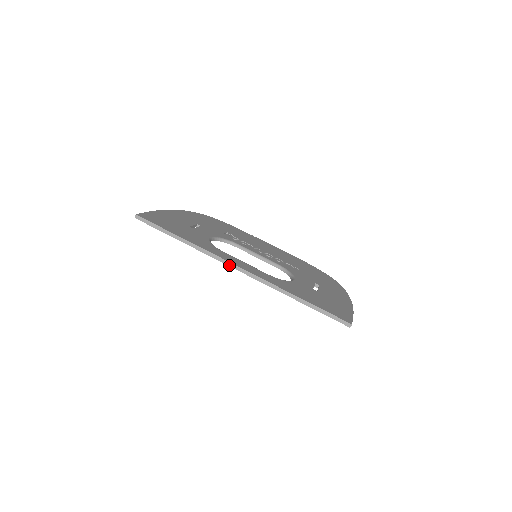
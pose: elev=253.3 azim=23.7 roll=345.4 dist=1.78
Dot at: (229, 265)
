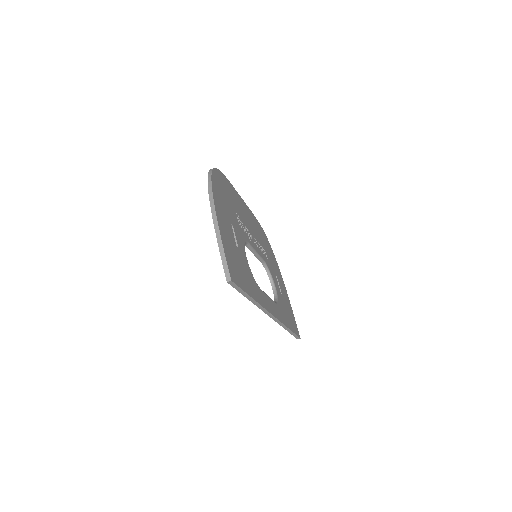
Dot at: (268, 315)
